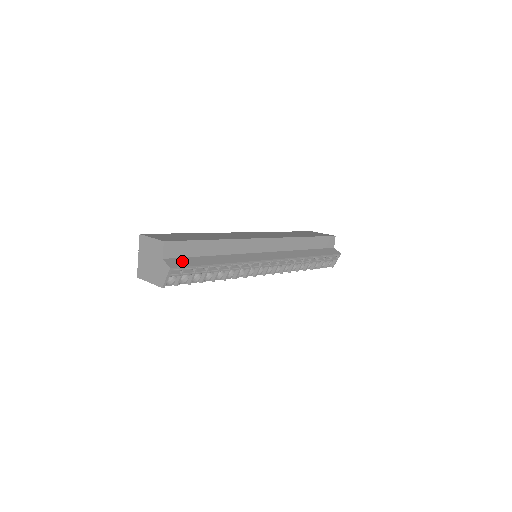
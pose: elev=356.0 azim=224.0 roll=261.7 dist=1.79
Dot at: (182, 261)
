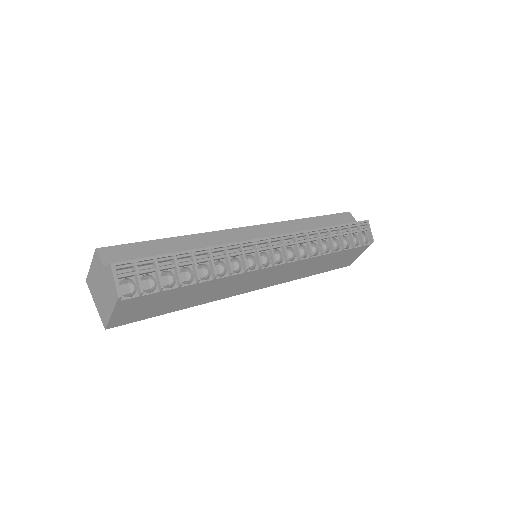
Dot at: occluded
